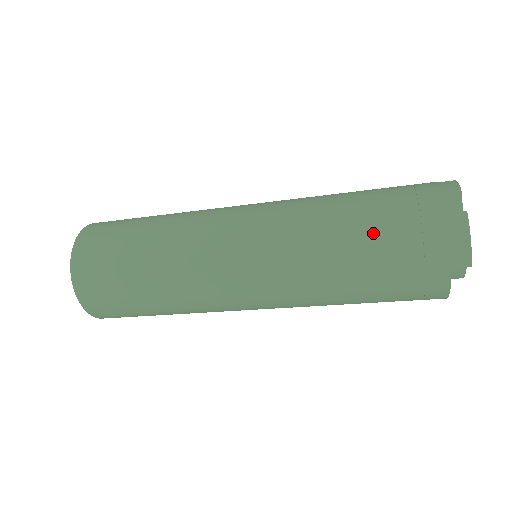
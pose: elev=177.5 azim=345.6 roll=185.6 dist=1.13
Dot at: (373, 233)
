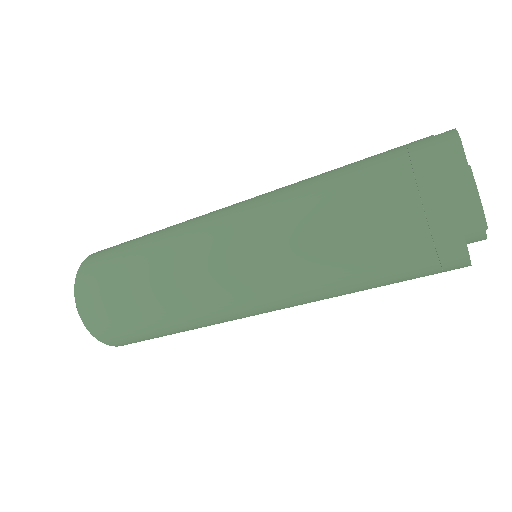
Dot at: (366, 212)
